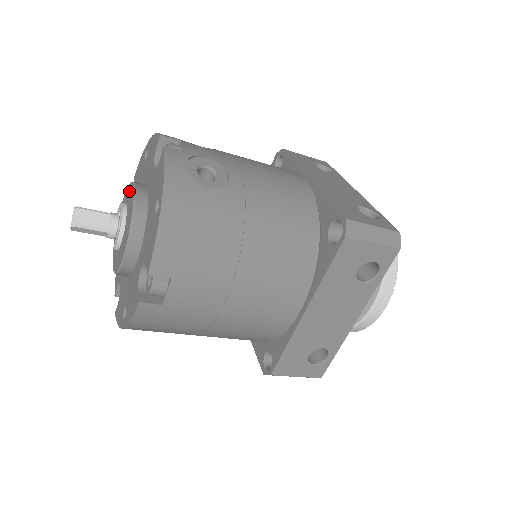
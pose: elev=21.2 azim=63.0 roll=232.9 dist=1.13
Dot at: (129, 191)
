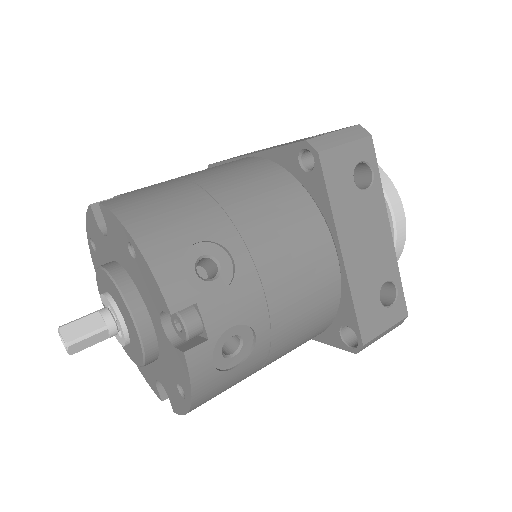
Dot at: (123, 306)
